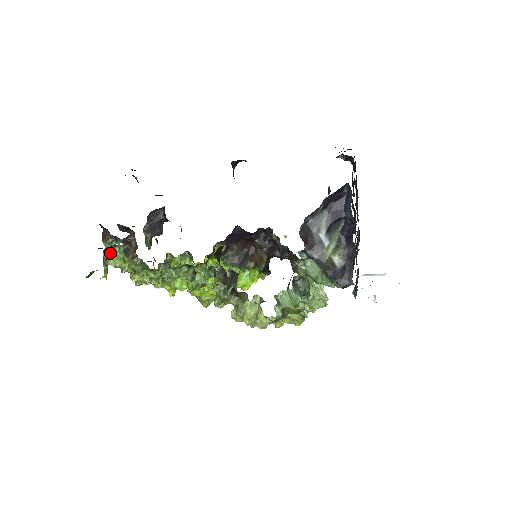
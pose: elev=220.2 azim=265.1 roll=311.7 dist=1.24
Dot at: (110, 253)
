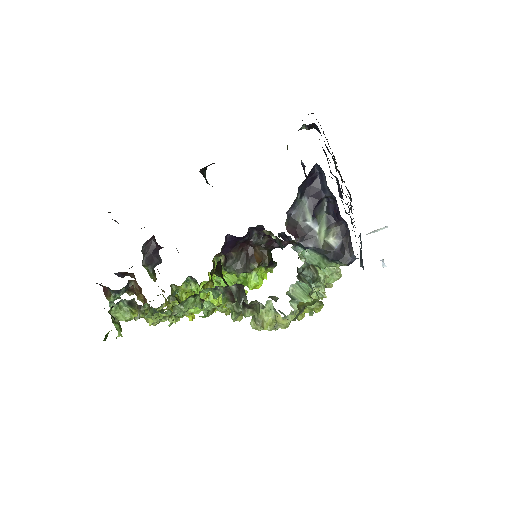
Dot at: (116, 310)
